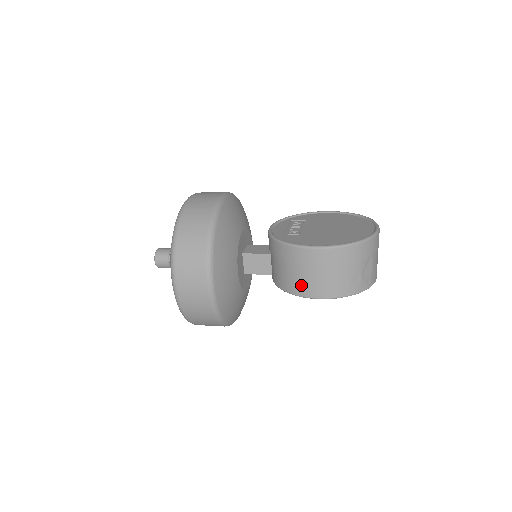
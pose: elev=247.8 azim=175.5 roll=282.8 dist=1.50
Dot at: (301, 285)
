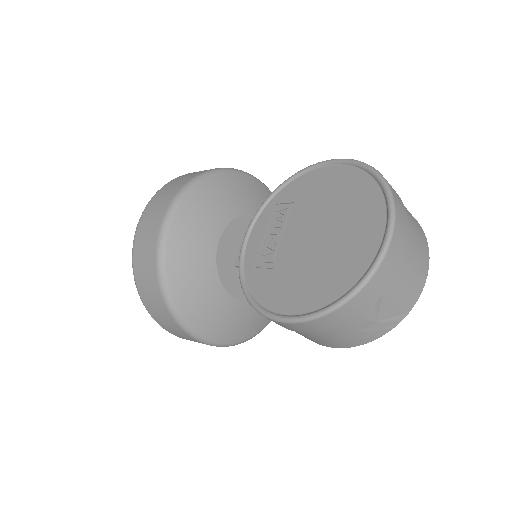
Dot at: occluded
